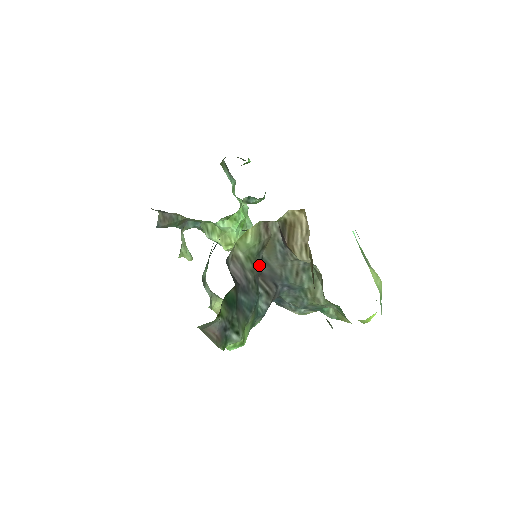
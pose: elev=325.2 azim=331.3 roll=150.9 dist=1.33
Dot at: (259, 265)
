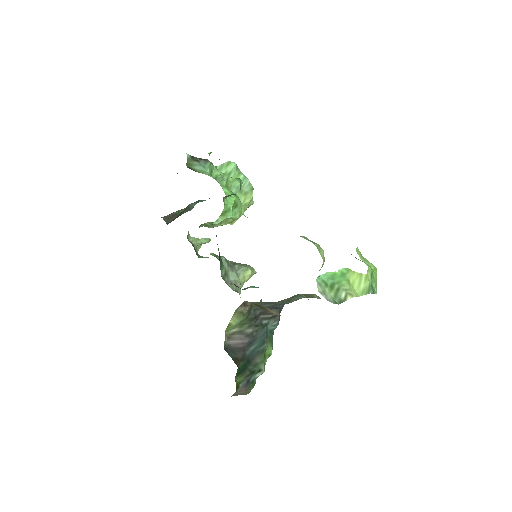
Dot at: (254, 315)
